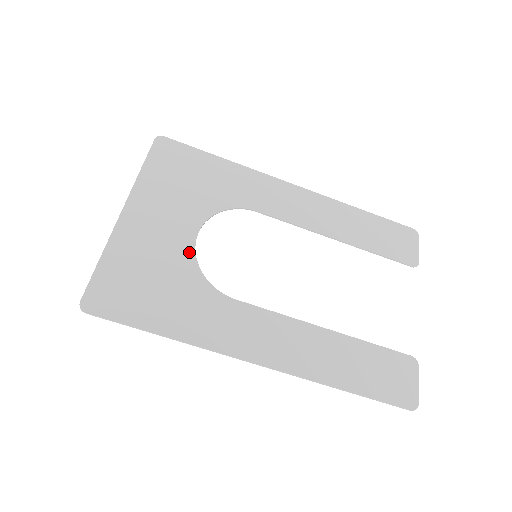
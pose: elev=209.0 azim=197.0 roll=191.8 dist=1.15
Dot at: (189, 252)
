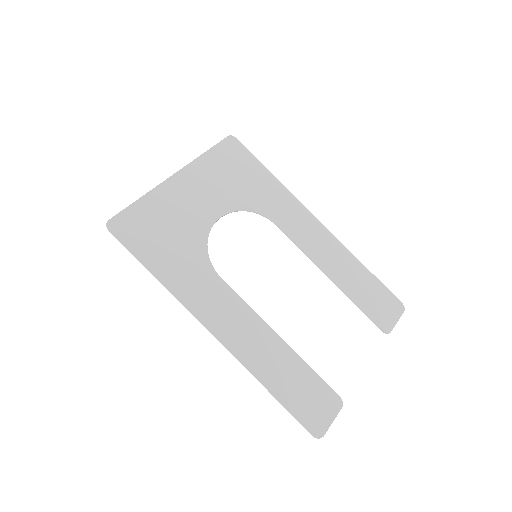
Dot at: (206, 227)
